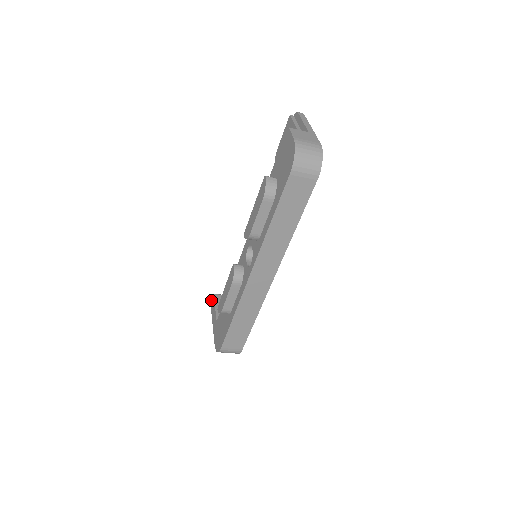
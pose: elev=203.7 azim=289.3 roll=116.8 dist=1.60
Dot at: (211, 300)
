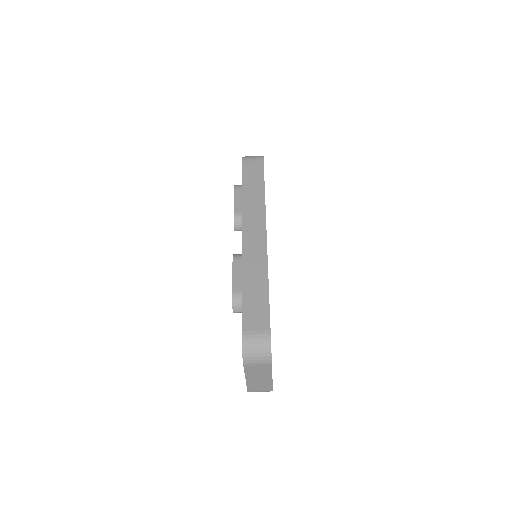
Dot at: occluded
